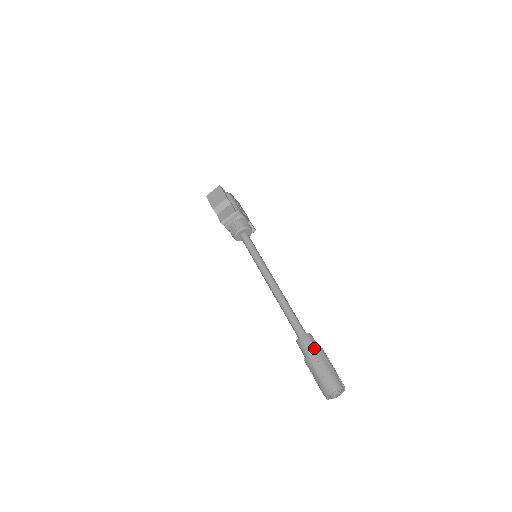
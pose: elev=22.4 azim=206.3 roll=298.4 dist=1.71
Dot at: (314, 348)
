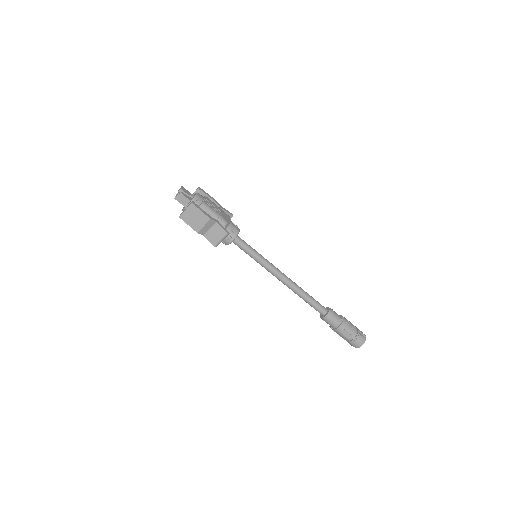
Dot at: (339, 321)
